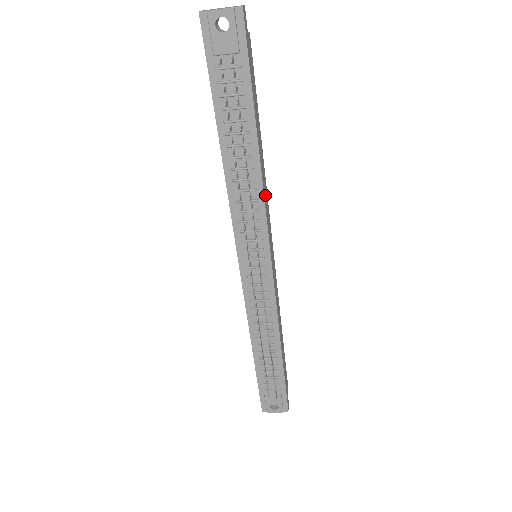
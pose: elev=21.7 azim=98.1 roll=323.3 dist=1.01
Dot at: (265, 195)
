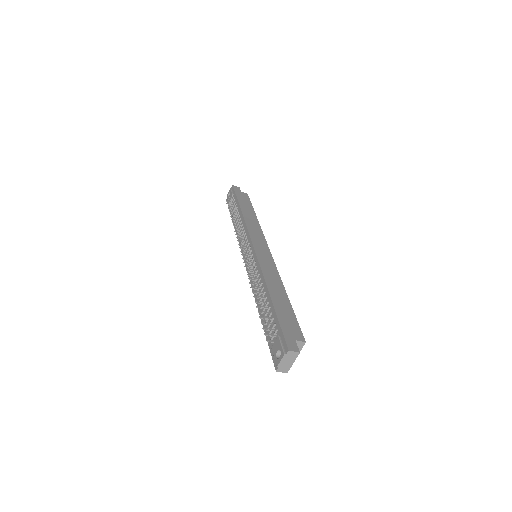
Dot at: (252, 226)
